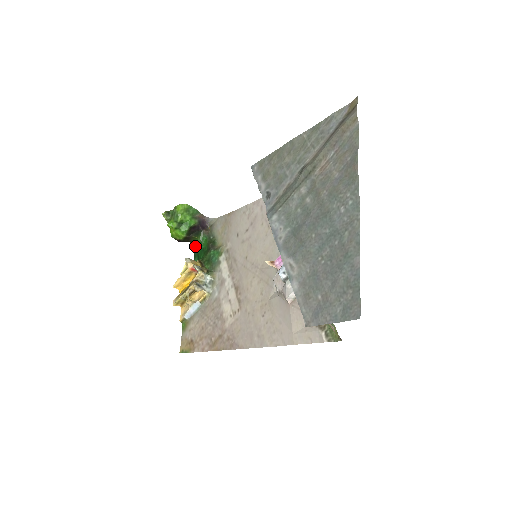
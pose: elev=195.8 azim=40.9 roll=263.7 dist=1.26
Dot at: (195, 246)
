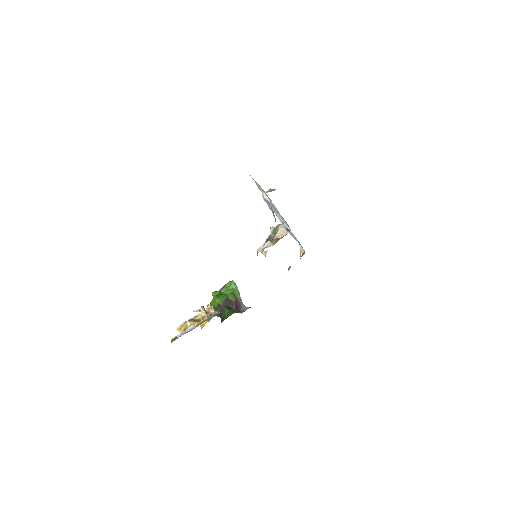
Dot at: occluded
